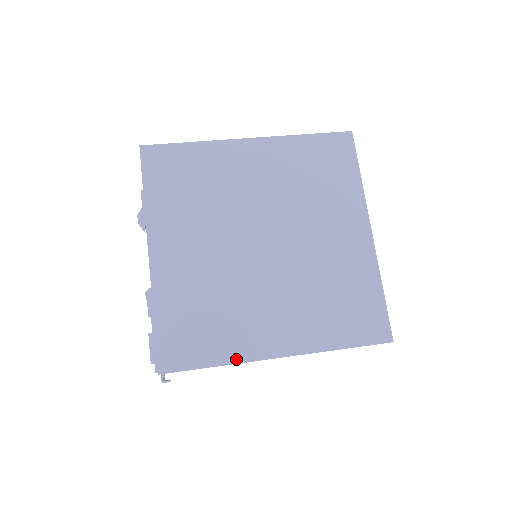
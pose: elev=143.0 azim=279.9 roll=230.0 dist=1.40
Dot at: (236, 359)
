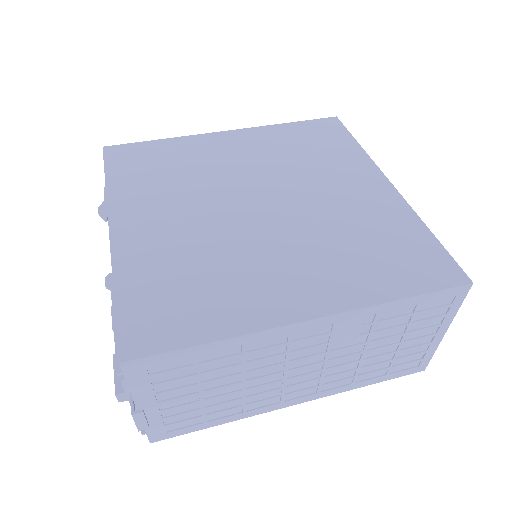
Dot at: (243, 329)
